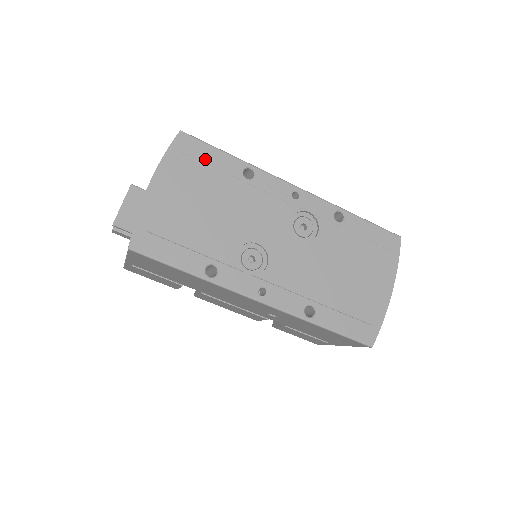
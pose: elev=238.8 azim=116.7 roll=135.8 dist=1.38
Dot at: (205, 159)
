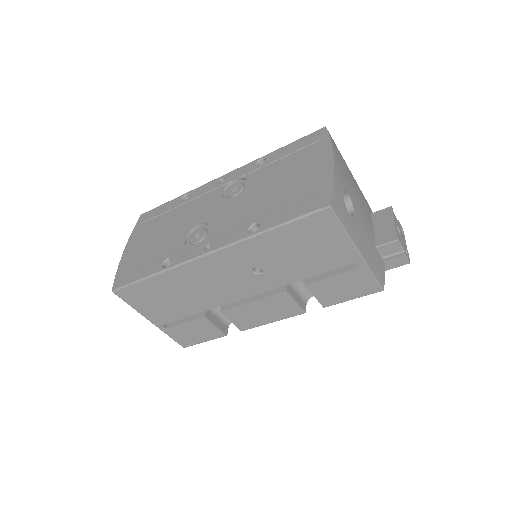
Dot at: (156, 214)
